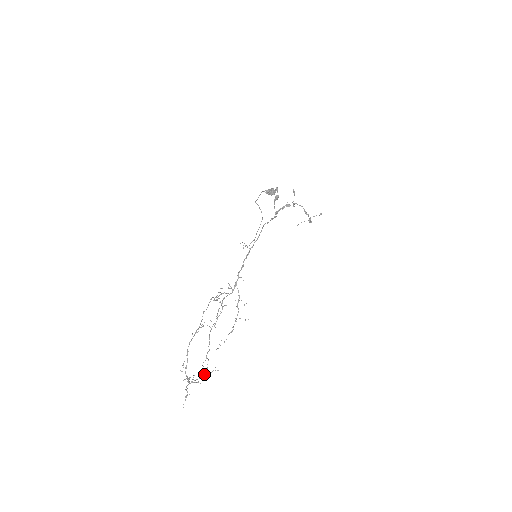
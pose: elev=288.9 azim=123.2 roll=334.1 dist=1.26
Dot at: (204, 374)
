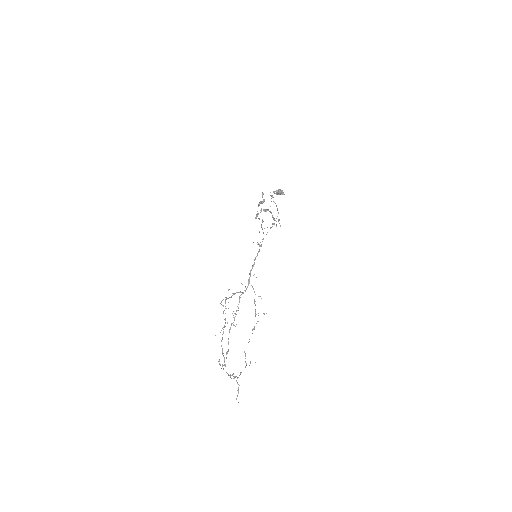
Dot at: occluded
